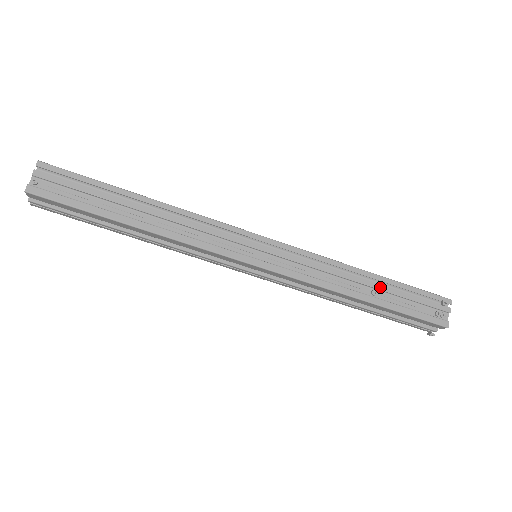
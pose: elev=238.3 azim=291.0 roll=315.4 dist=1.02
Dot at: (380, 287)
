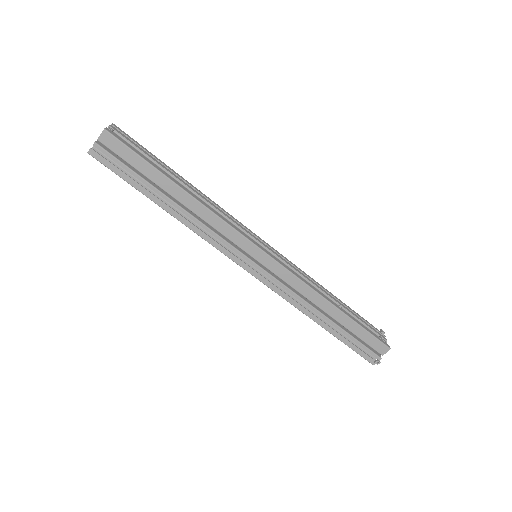
Dot at: (342, 305)
